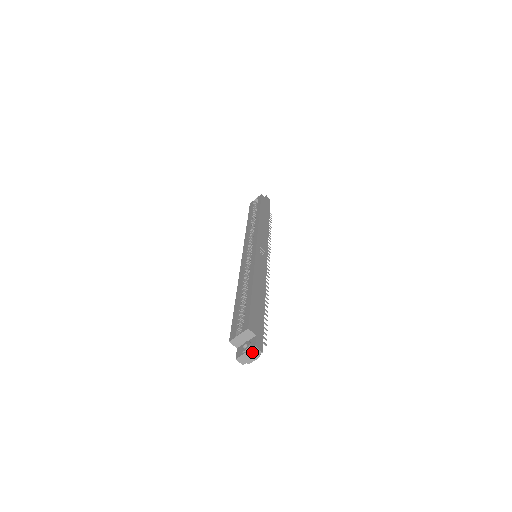
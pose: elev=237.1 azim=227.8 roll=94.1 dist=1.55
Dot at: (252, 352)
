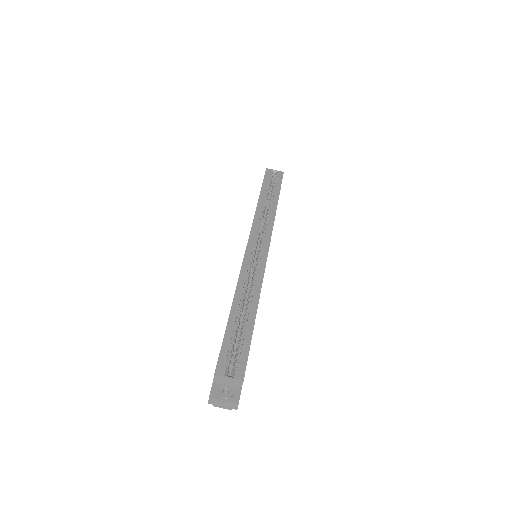
Dot at: (230, 404)
